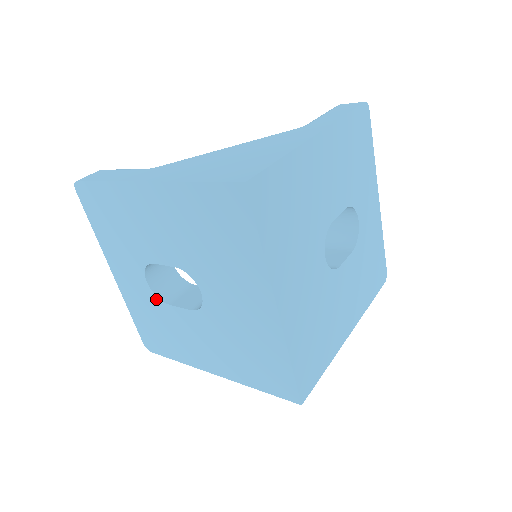
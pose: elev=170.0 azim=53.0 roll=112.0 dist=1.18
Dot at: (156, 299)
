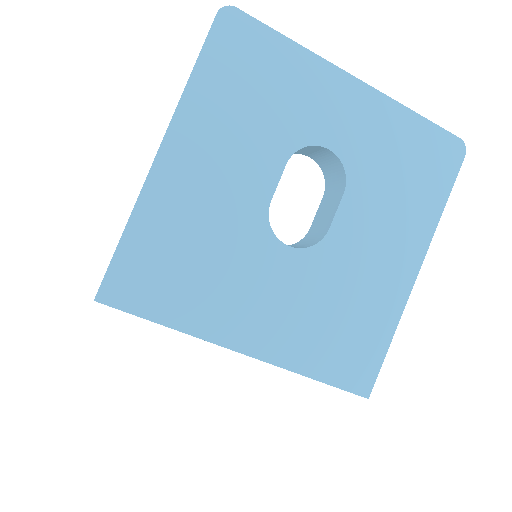
Dot at: occluded
